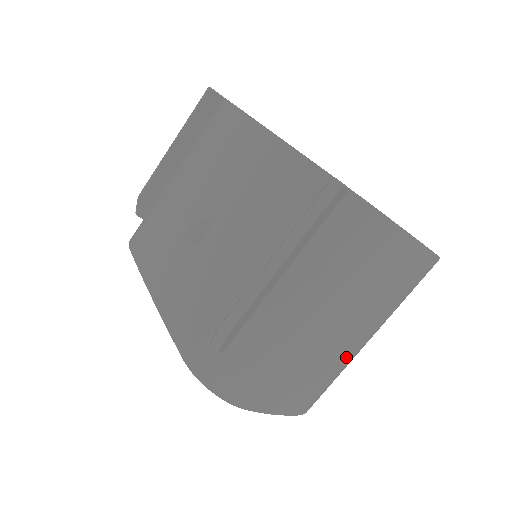
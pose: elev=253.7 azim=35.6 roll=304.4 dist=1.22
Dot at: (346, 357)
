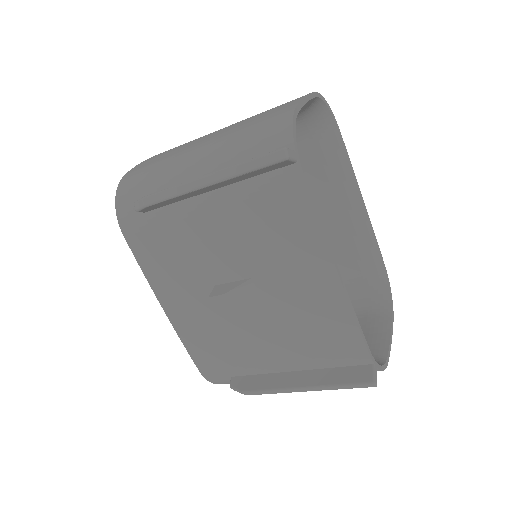
Dot at: occluded
